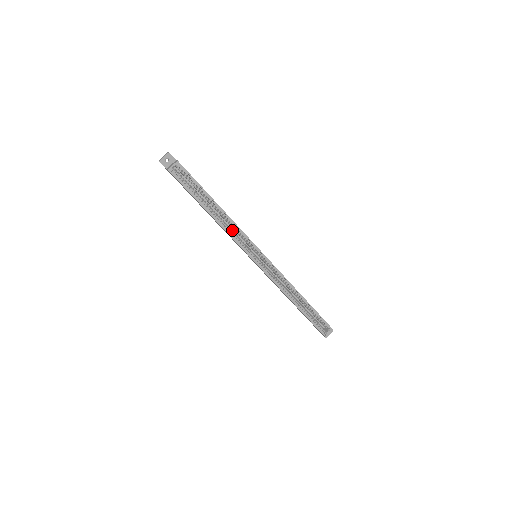
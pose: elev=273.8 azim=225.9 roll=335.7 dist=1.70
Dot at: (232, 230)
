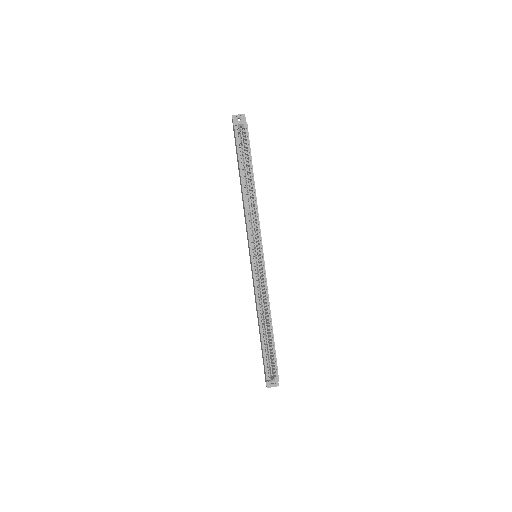
Dot at: occluded
